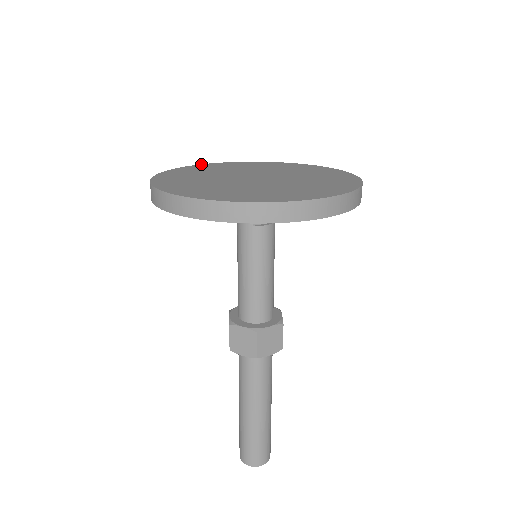
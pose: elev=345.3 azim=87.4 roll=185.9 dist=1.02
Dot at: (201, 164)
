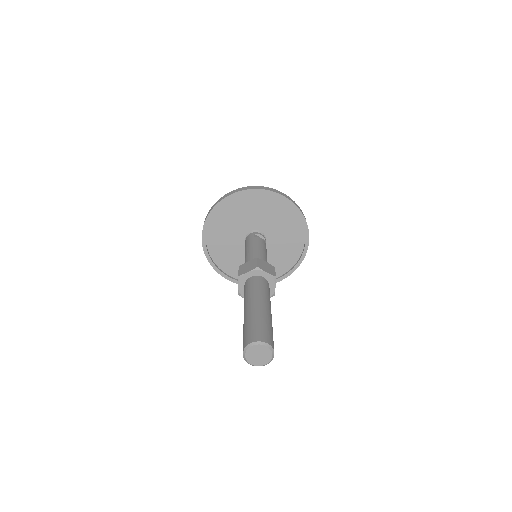
Dot at: occluded
